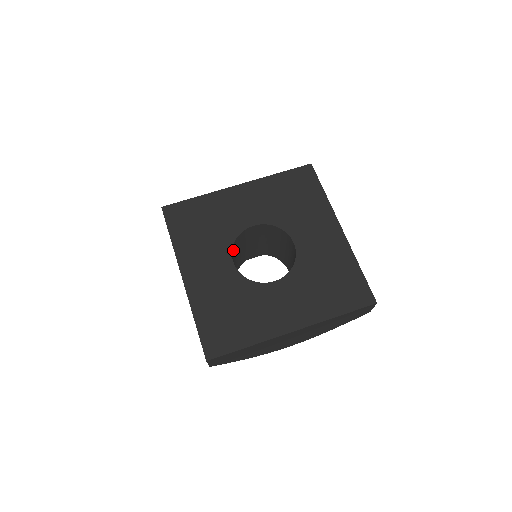
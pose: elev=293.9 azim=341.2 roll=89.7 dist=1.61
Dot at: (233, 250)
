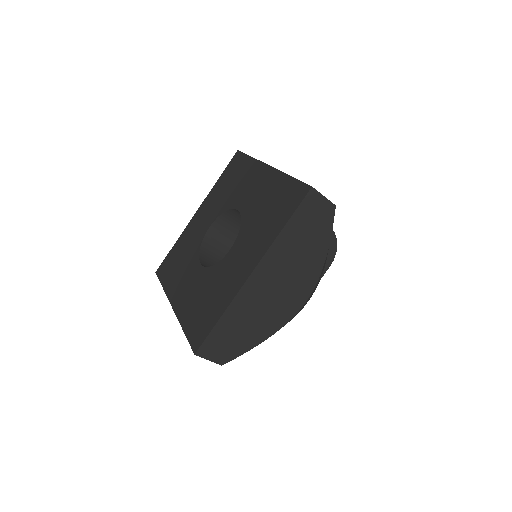
Dot at: (207, 258)
